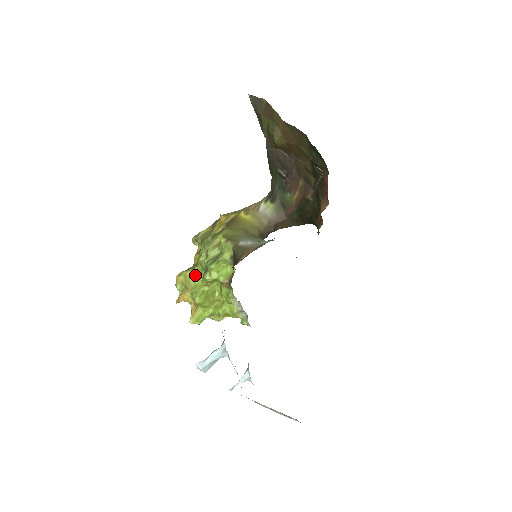
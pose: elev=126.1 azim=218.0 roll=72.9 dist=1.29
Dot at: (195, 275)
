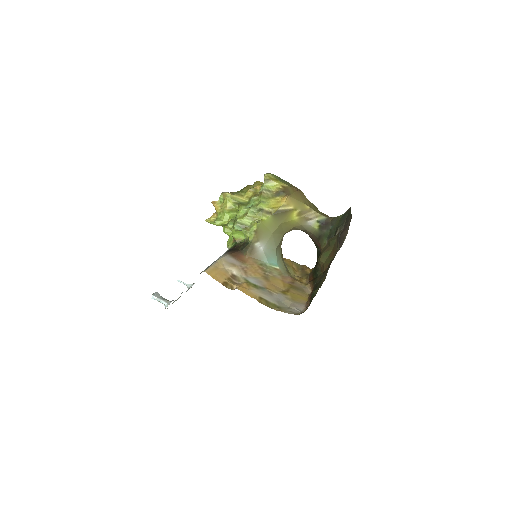
Dot at: (231, 209)
